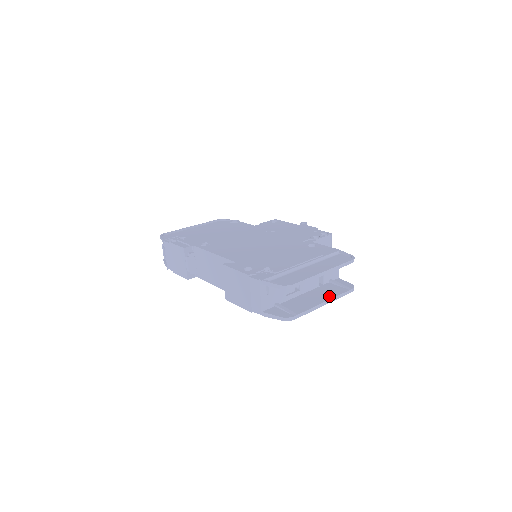
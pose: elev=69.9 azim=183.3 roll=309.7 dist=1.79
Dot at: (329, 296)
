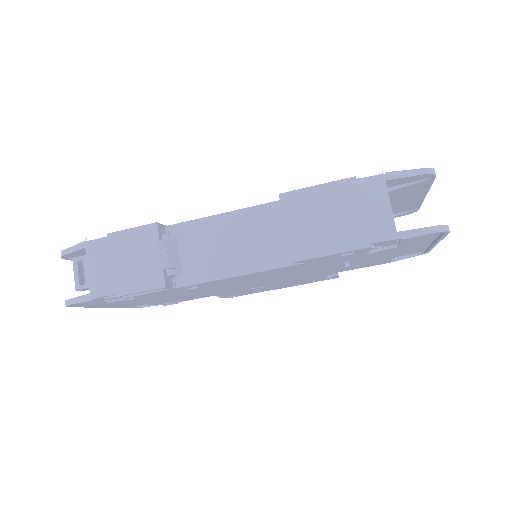
Dot at: occluded
